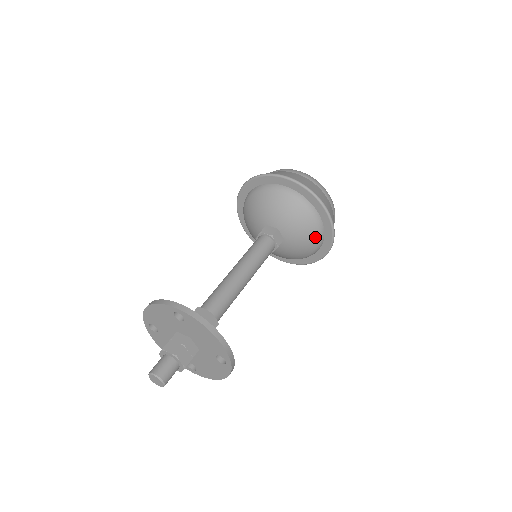
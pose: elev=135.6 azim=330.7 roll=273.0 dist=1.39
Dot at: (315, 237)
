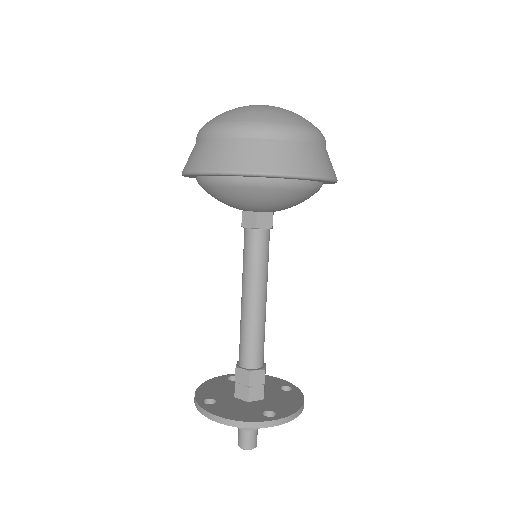
Dot at: occluded
